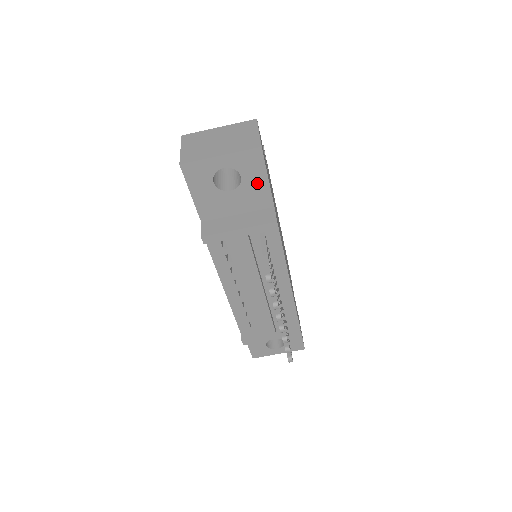
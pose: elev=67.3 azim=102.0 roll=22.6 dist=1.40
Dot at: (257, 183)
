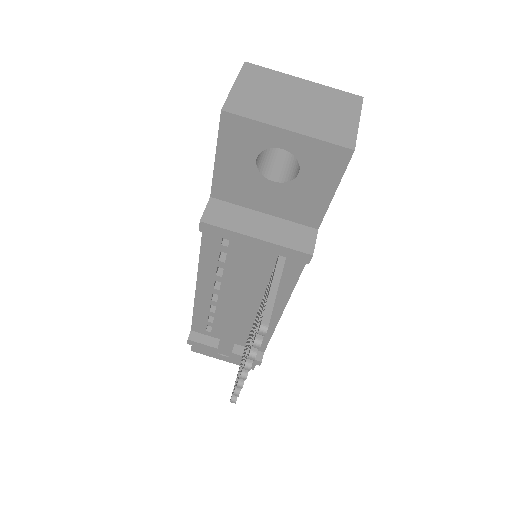
Dot at: (315, 191)
